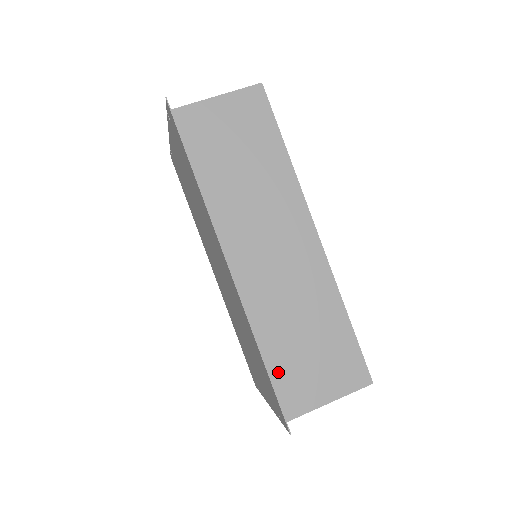
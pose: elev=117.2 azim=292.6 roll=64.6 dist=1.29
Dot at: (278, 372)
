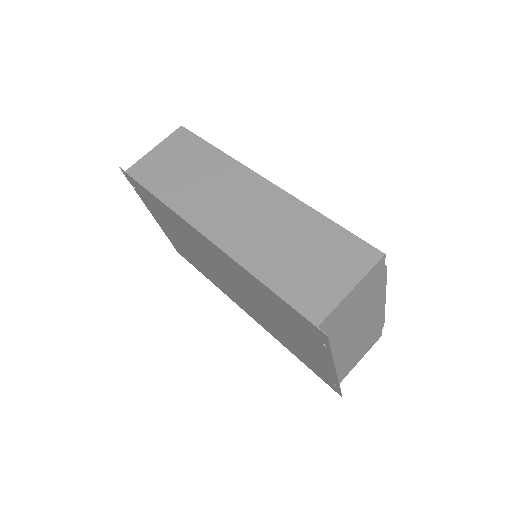
Dot at: (286, 289)
